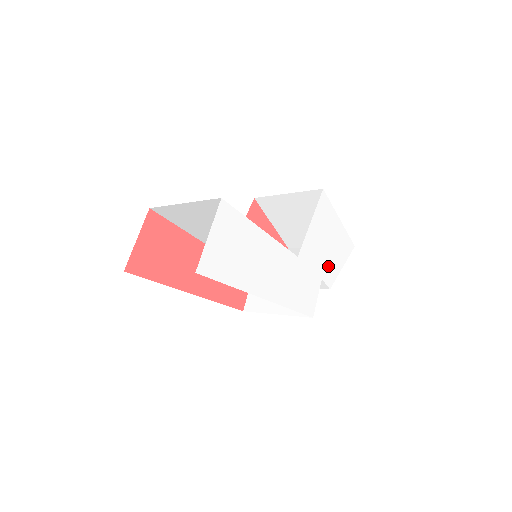
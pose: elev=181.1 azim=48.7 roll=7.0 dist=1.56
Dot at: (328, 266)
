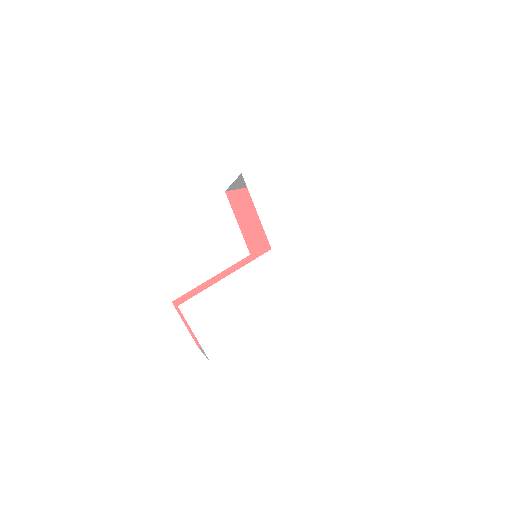
Dot at: (306, 213)
